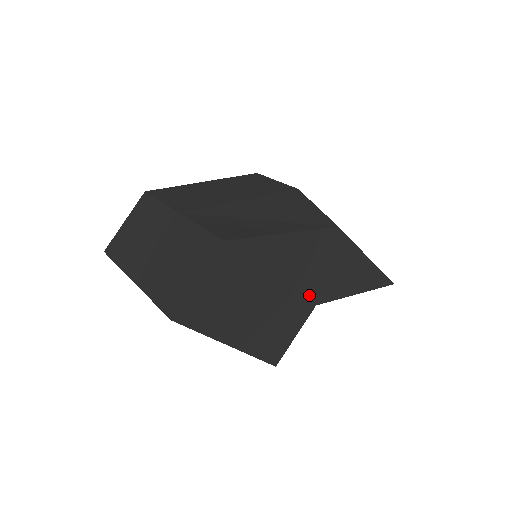
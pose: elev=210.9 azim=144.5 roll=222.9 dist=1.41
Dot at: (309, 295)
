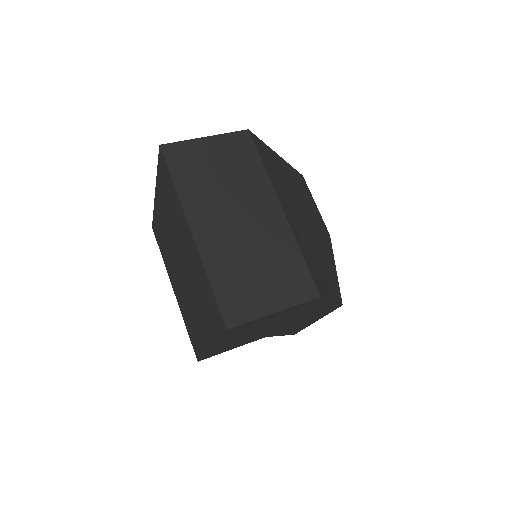
Dot at: (275, 331)
